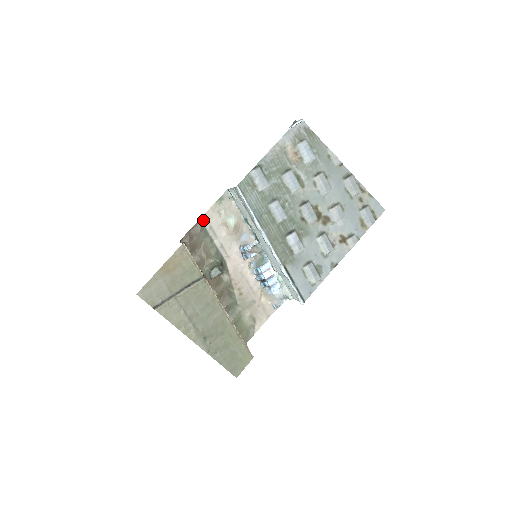
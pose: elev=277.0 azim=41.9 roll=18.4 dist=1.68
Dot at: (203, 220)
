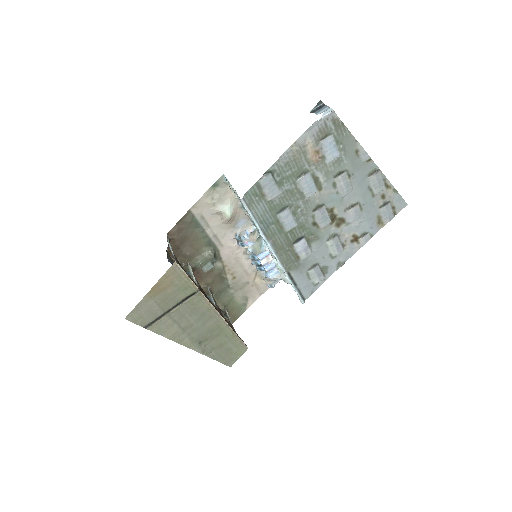
Dot at: (193, 210)
